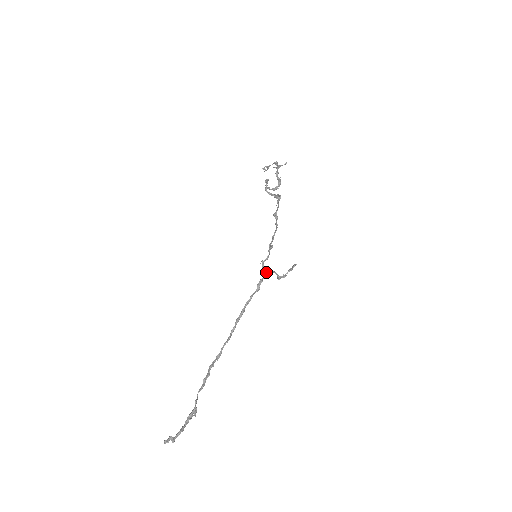
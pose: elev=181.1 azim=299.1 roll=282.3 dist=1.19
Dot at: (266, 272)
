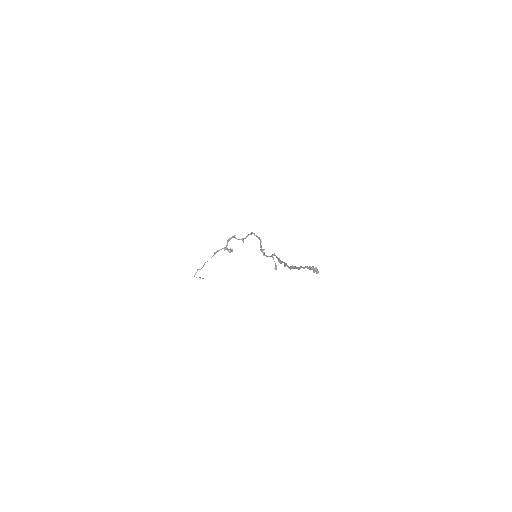
Dot at: (271, 255)
